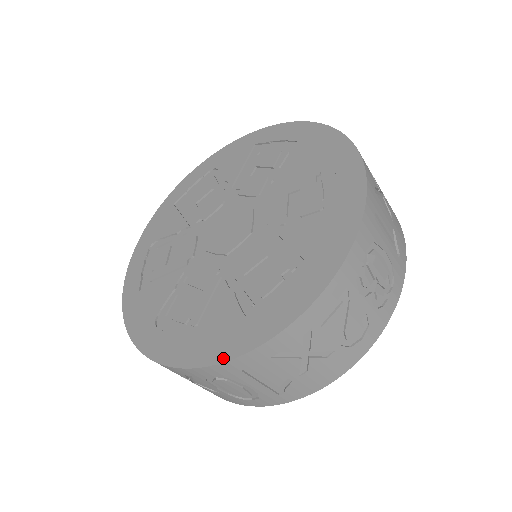
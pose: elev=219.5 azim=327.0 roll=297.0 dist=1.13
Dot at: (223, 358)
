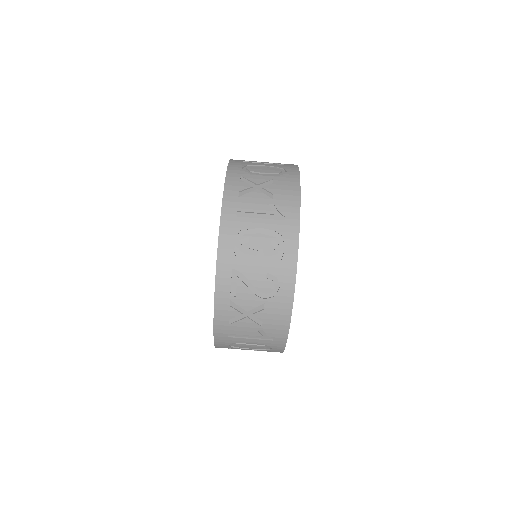
Dot at: (214, 335)
